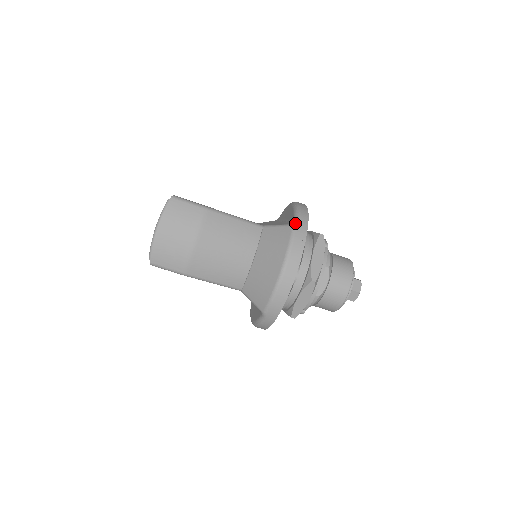
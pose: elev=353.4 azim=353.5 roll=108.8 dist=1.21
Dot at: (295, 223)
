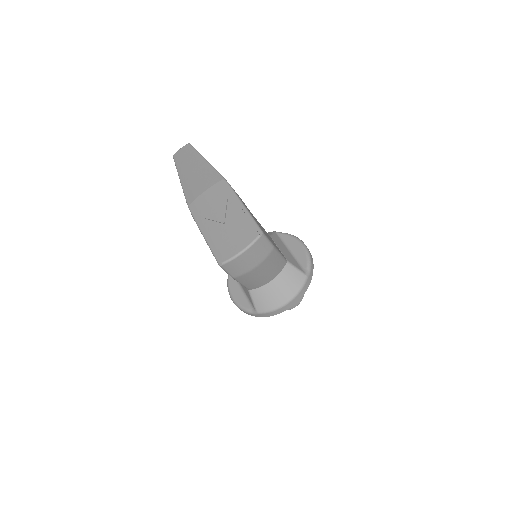
Dot at: (308, 275)
